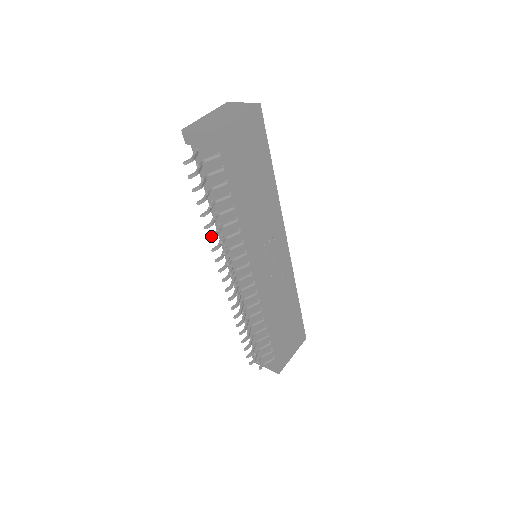
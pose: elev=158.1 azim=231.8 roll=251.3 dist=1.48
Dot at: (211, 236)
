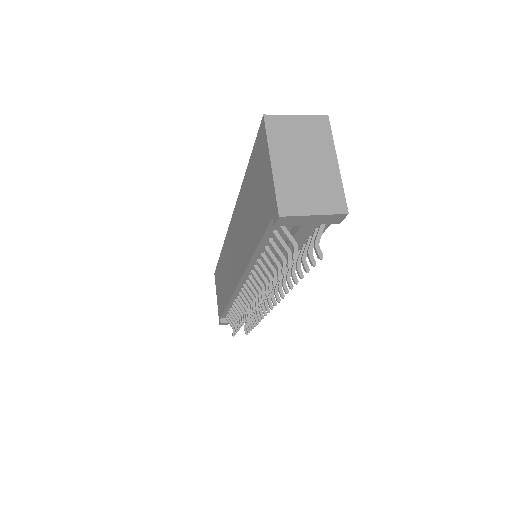
Dot at: (267, 290)
